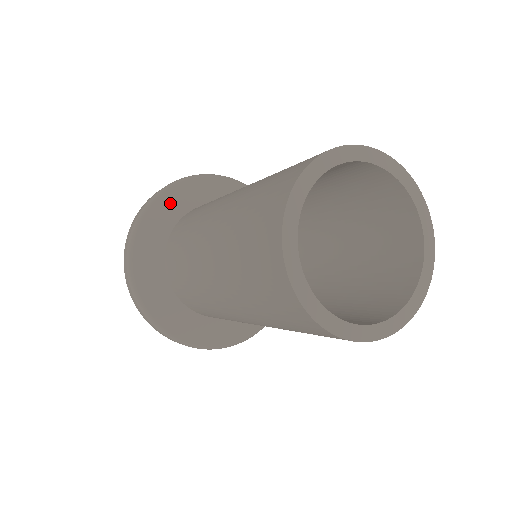
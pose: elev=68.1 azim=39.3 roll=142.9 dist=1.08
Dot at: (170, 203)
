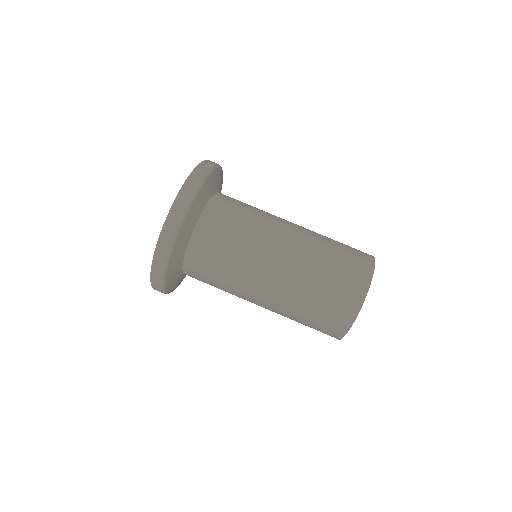
Dot at: (213, 180)
